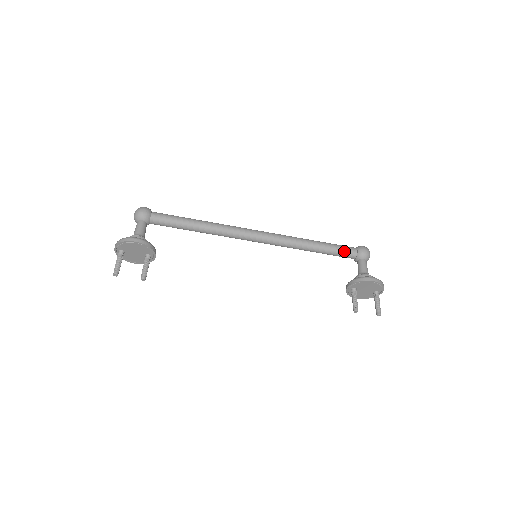
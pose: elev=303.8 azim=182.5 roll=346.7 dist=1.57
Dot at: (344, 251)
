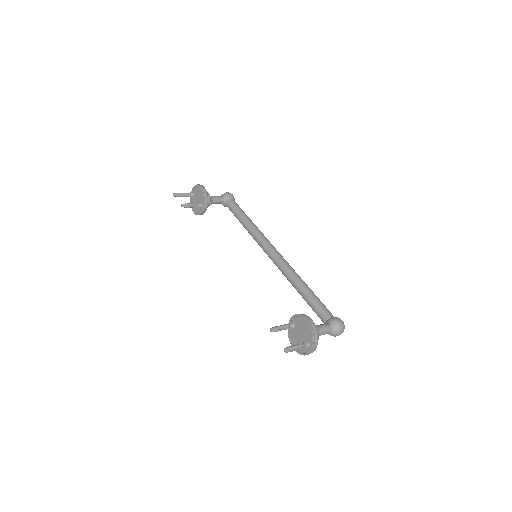
Dot at: (321, 308)
